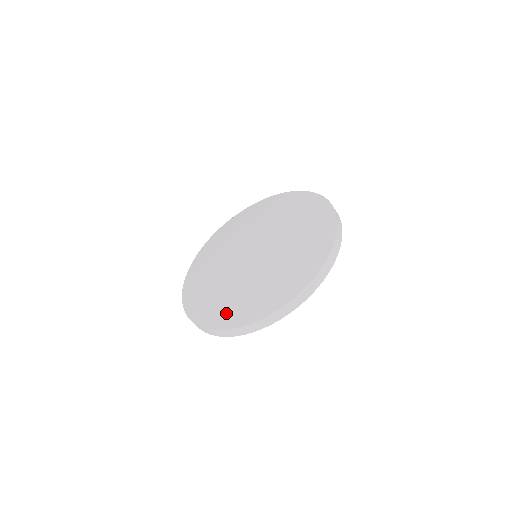
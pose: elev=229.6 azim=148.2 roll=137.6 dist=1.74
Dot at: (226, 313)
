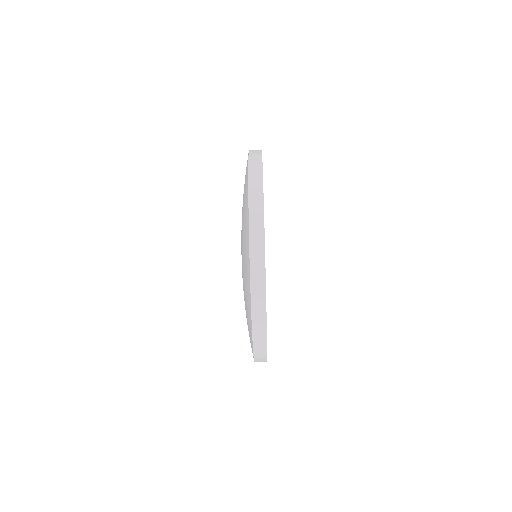
Dot at: occluded
